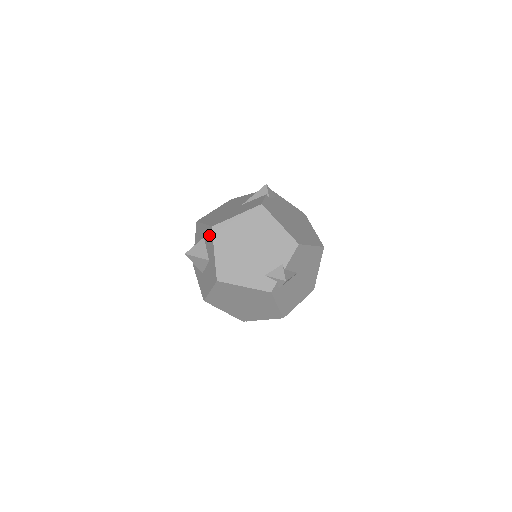
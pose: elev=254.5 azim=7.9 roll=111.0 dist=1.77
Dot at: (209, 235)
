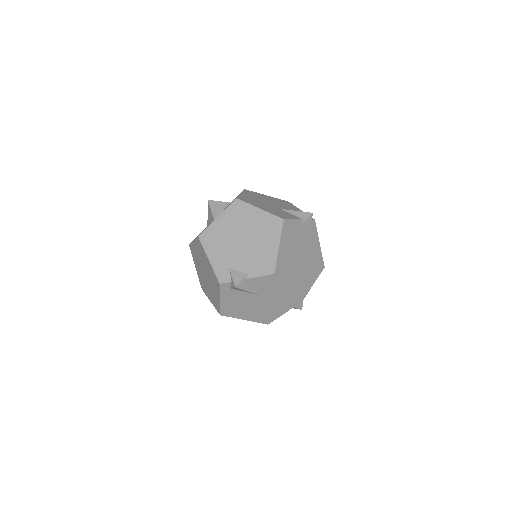
Dot at: occluded
